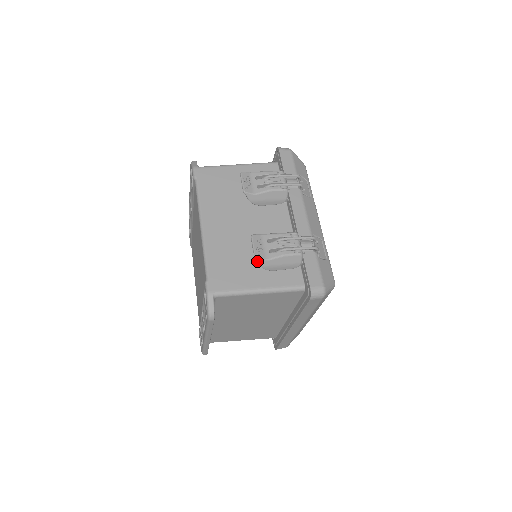
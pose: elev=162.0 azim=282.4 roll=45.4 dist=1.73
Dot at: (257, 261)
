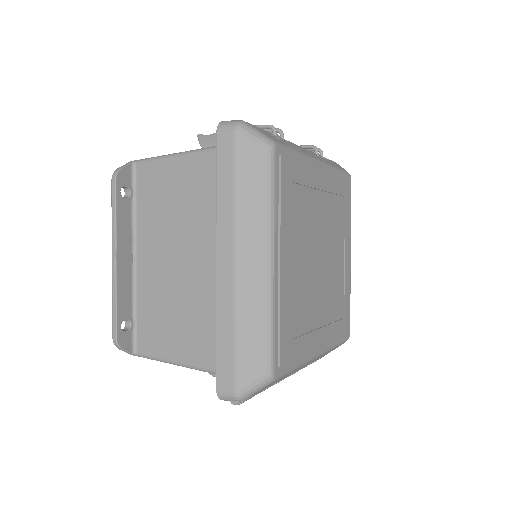
Dot at: occluded
